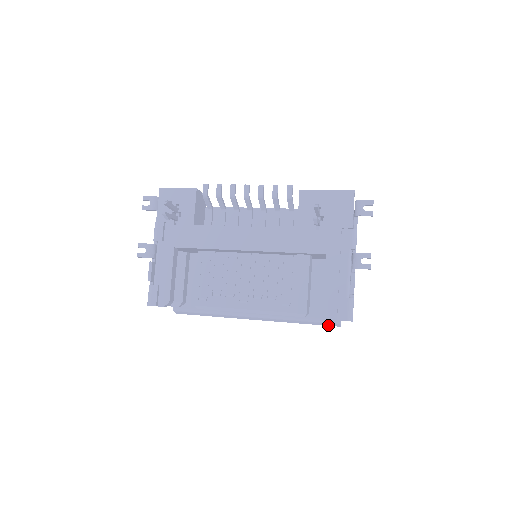
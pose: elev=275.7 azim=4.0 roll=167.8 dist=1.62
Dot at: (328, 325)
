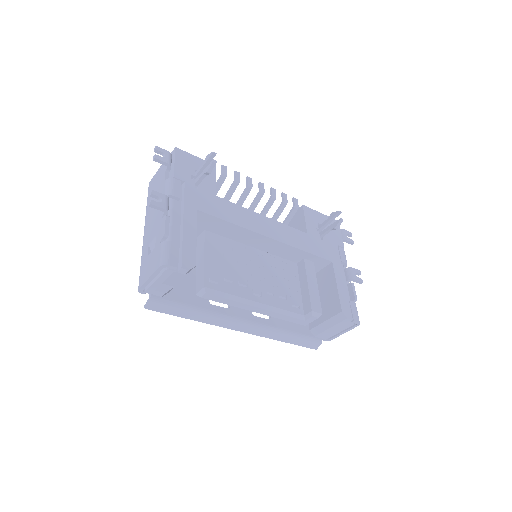
Dot at: (307, 346)
